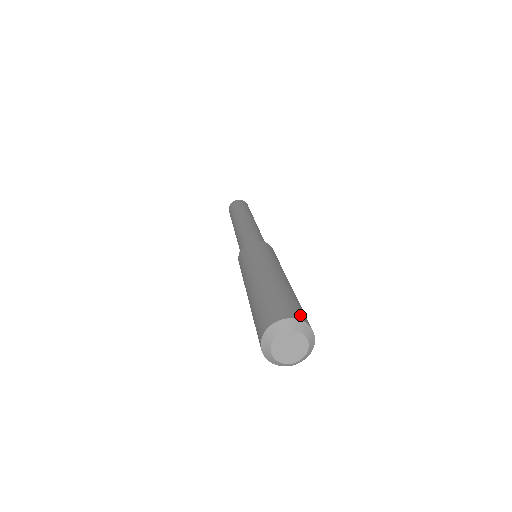
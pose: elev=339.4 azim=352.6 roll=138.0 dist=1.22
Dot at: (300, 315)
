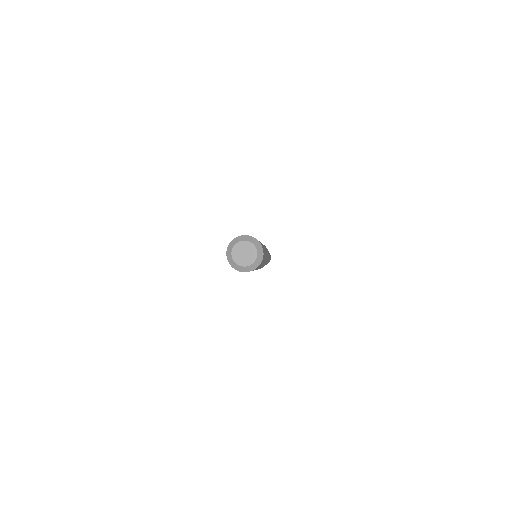
Dot at: occluded
